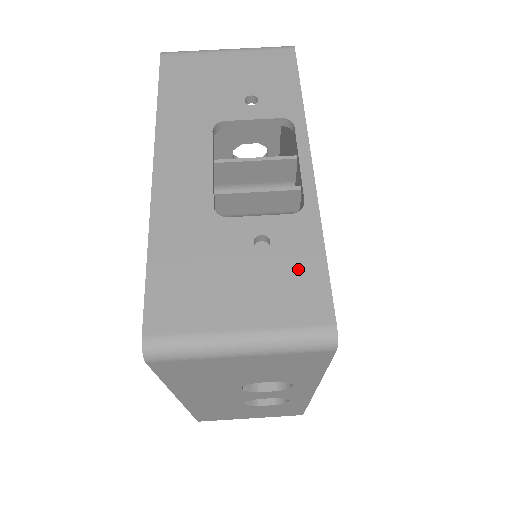
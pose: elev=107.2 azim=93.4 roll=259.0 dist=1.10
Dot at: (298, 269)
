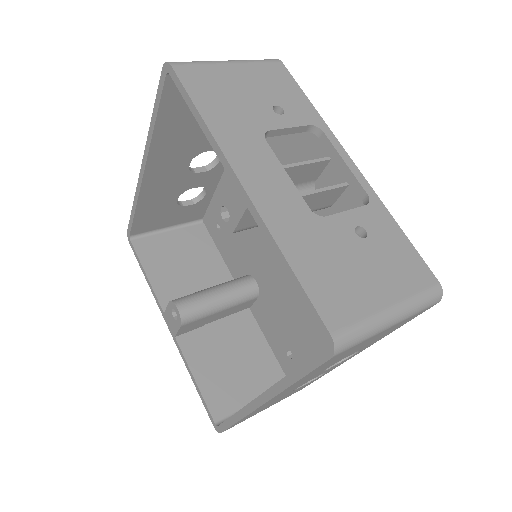
Dot at: (395, 248)
